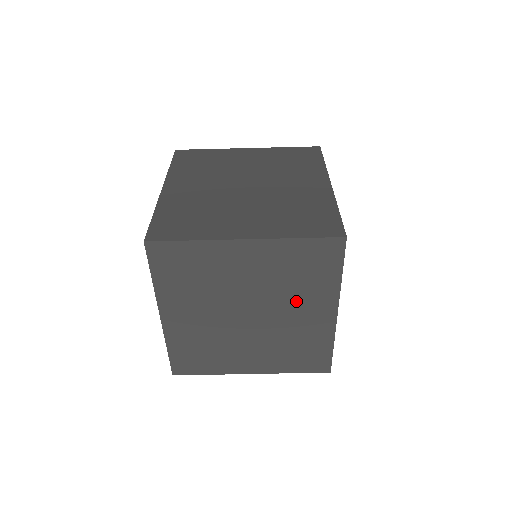
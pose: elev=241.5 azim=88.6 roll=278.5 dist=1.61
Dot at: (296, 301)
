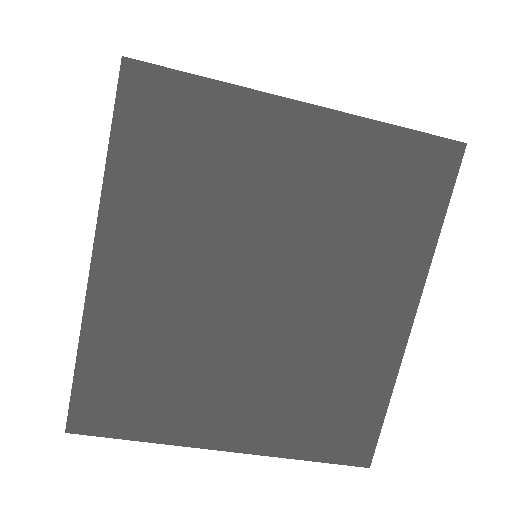
Dot at: occluded
